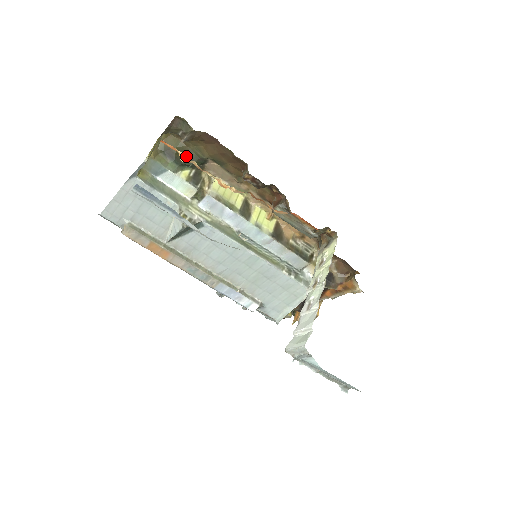
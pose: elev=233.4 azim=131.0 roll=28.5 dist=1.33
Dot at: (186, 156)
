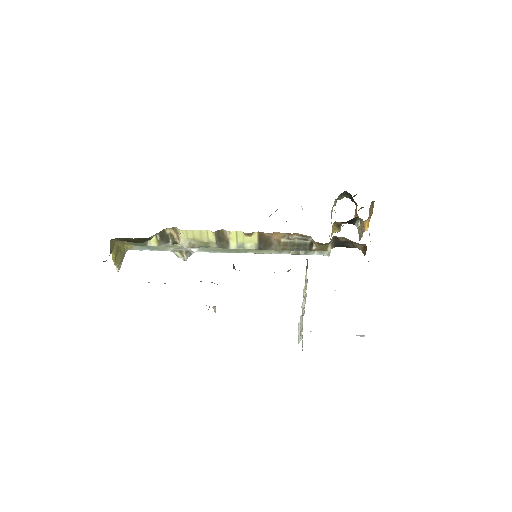
Dot at: (141, 239)
